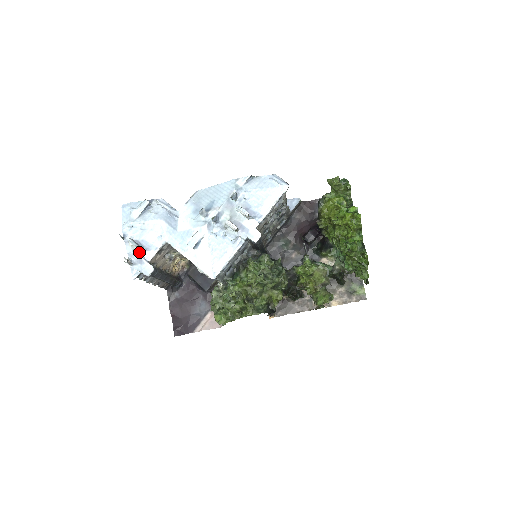
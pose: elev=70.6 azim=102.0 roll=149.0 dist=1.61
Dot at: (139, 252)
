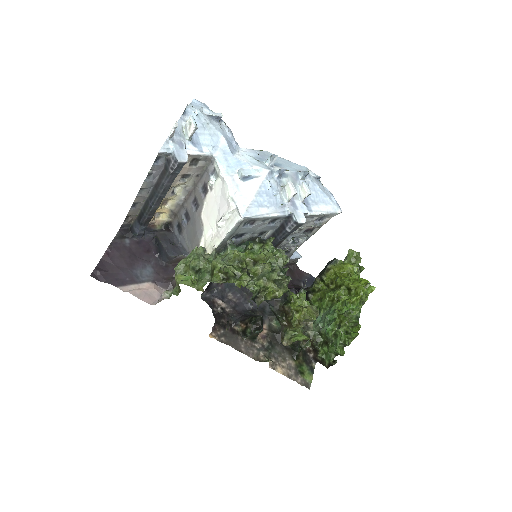
Dot at: (185, 137)
